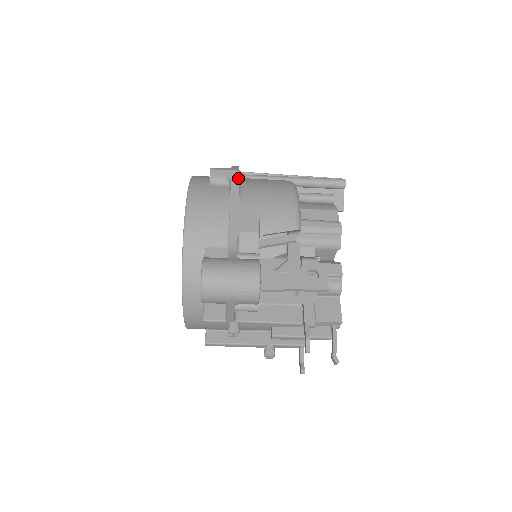
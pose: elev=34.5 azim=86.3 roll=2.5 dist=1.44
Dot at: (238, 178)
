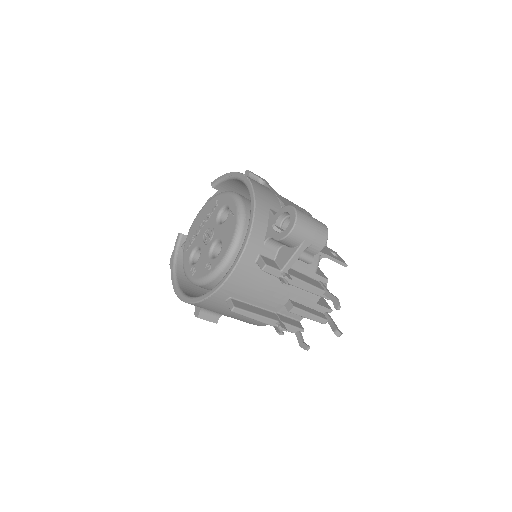
Dot at: (268, 183)
